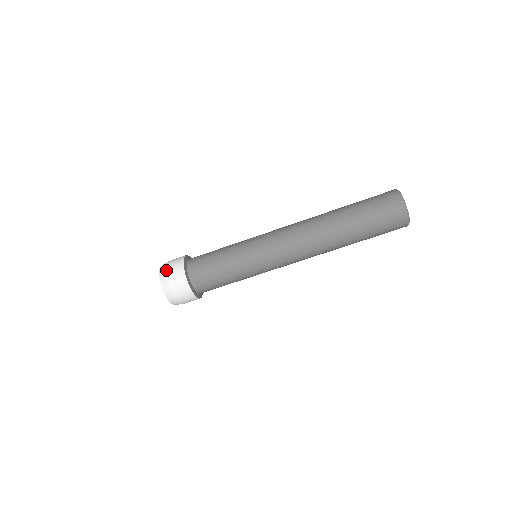
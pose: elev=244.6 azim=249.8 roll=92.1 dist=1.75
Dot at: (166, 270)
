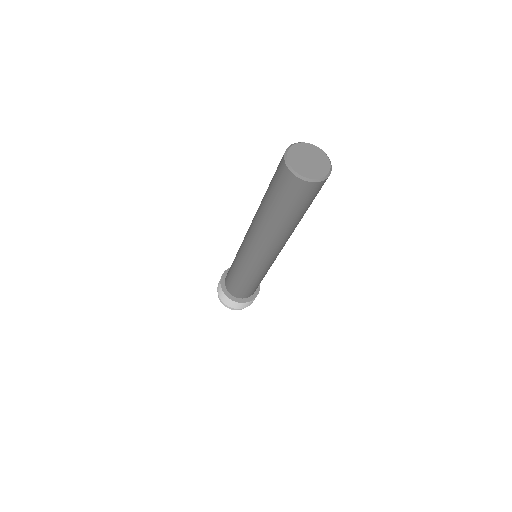
Dot at: occluded
